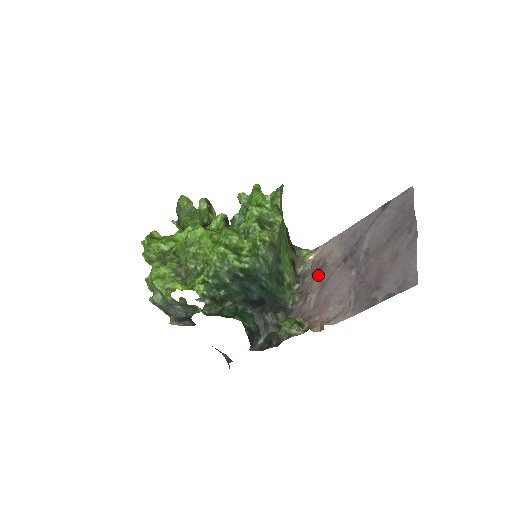
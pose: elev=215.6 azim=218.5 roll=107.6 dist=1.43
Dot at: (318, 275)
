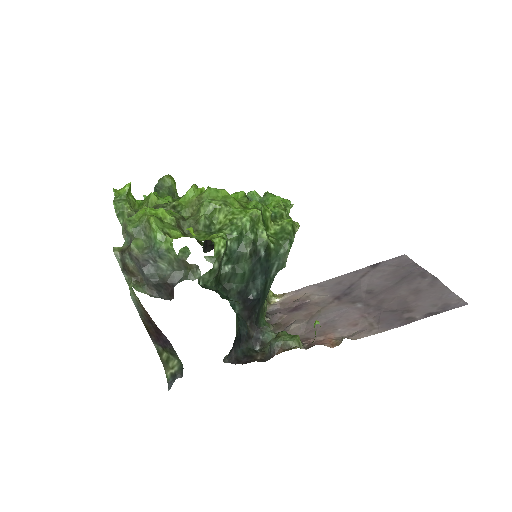
Dot at: (299, 310)
